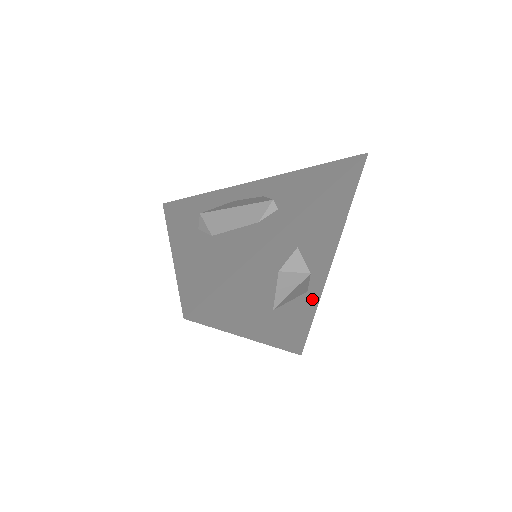
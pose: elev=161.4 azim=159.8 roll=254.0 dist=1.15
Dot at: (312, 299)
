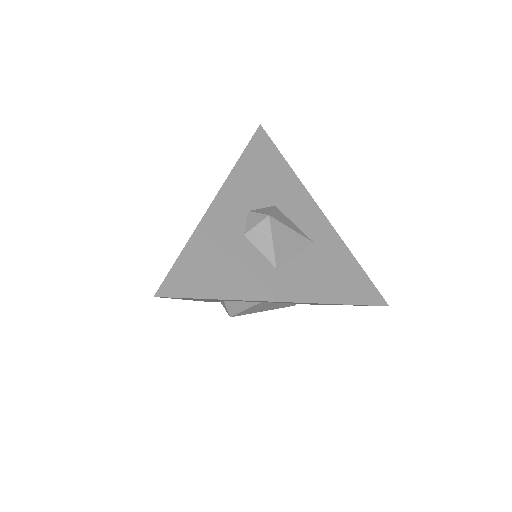
Dot at: (332, 248)
